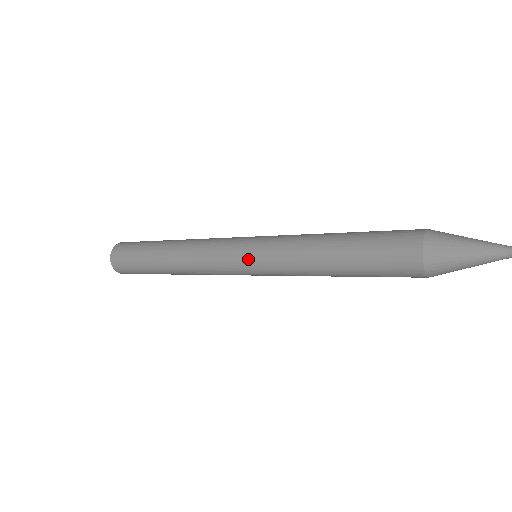
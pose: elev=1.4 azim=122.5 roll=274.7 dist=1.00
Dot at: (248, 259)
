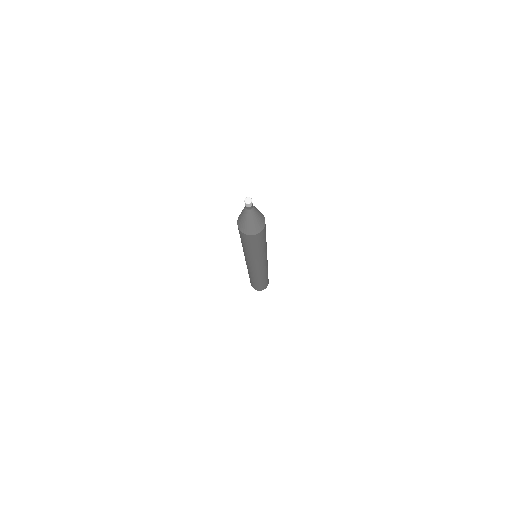
Dot at: (251, 265)
